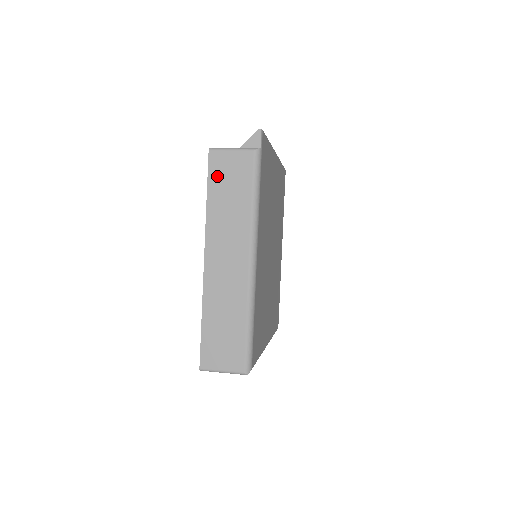
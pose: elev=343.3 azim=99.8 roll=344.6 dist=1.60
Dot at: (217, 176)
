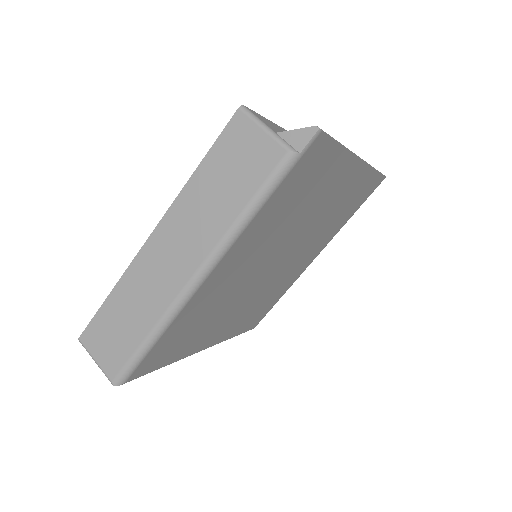
Dot at: (225, 149)
